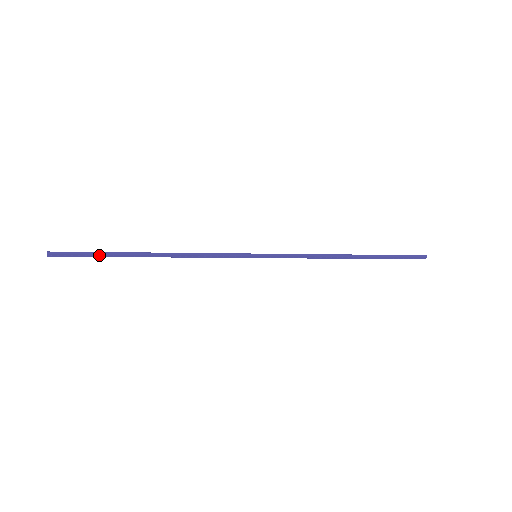
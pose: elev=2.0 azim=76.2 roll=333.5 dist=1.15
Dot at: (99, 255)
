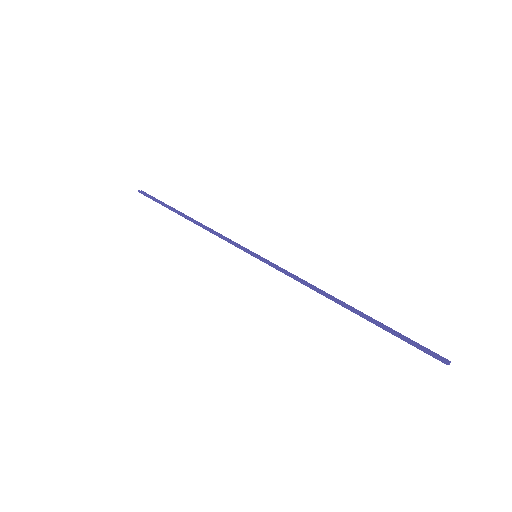
Dot at: (164, 203)
